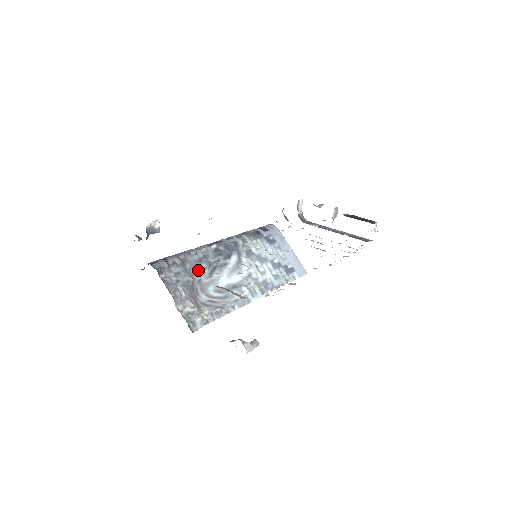
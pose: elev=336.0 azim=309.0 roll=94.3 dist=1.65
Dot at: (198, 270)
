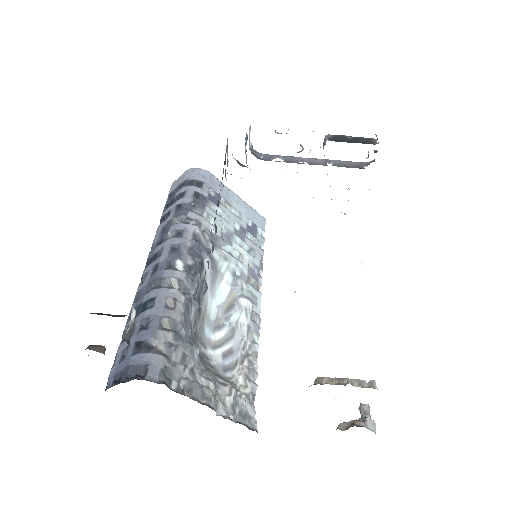
Dot at: (191, 323)
